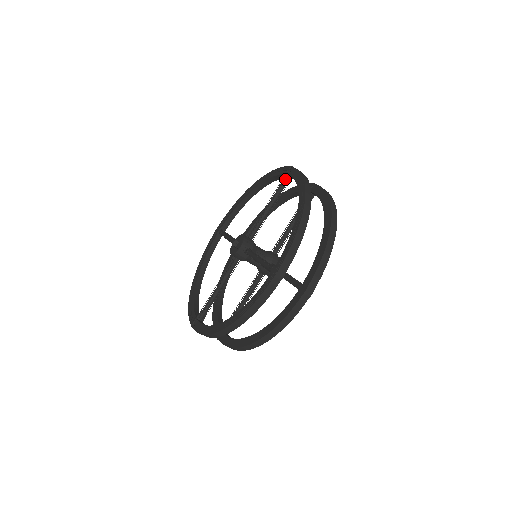
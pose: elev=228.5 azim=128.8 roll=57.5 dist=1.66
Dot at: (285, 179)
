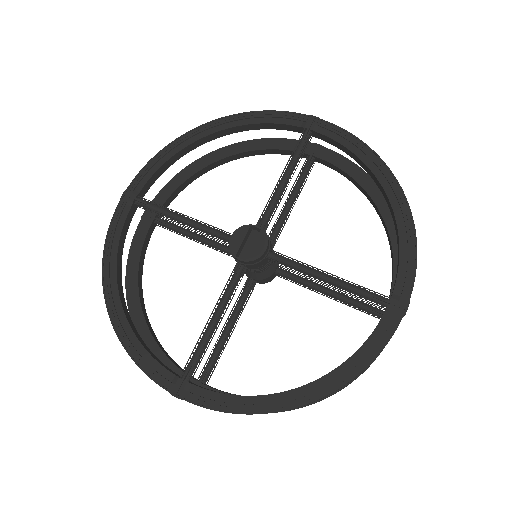
Dot at: (380, 302)
